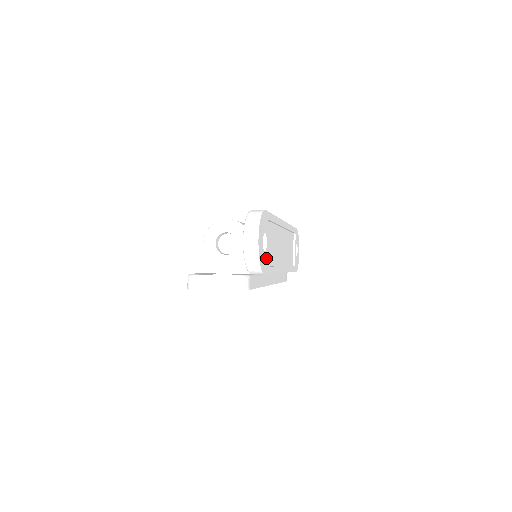
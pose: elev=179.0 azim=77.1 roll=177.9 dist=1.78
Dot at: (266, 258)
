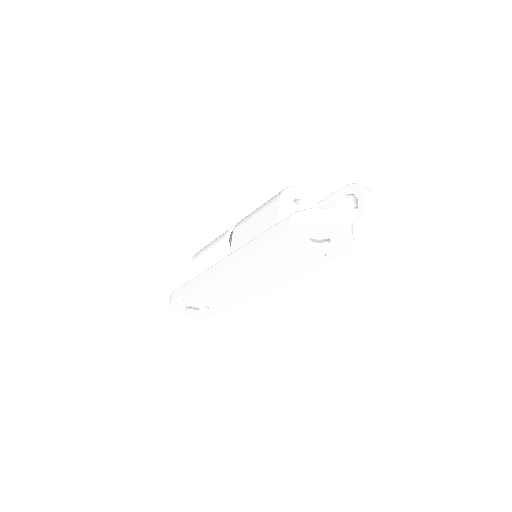
Dot at: occluded
